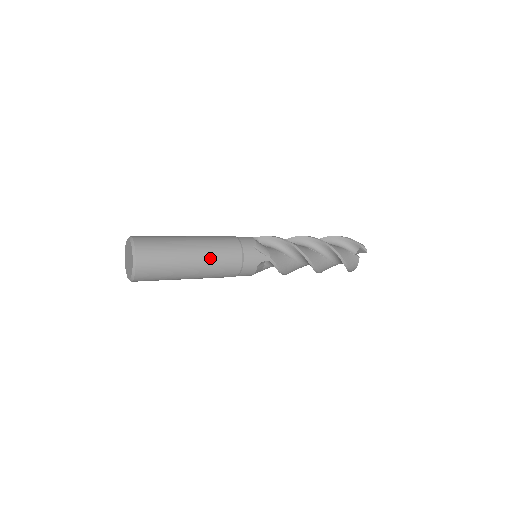
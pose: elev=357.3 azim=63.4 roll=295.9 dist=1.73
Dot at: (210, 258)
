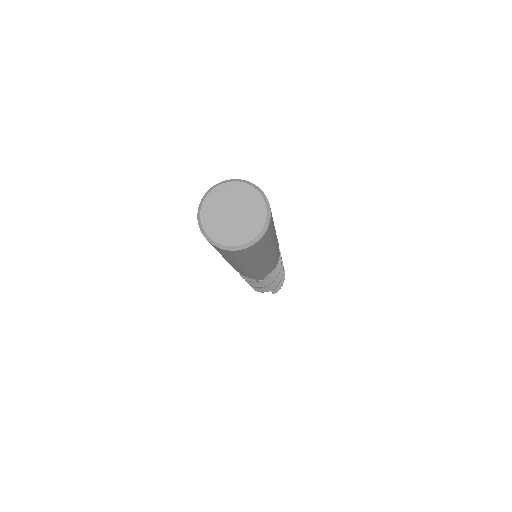
Dot at: occluded
